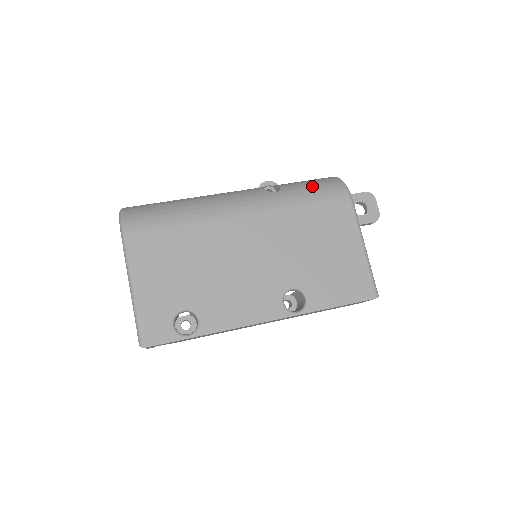
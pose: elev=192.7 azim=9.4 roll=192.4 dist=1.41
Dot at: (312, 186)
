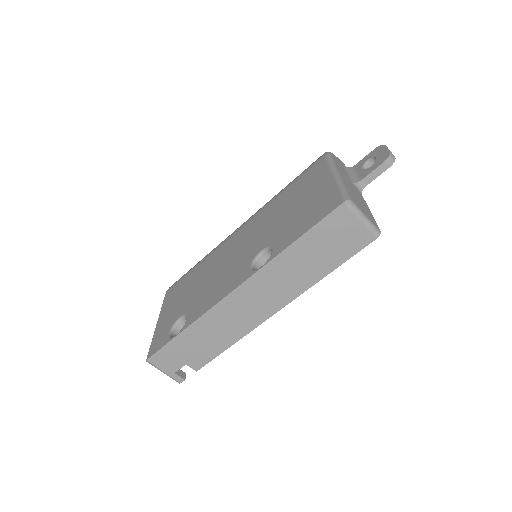
Dot at: occluded
